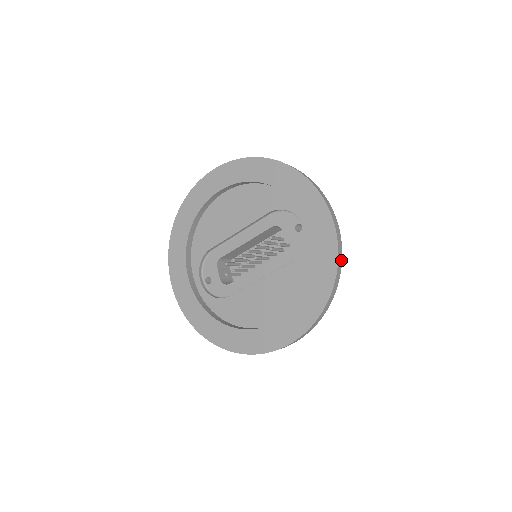
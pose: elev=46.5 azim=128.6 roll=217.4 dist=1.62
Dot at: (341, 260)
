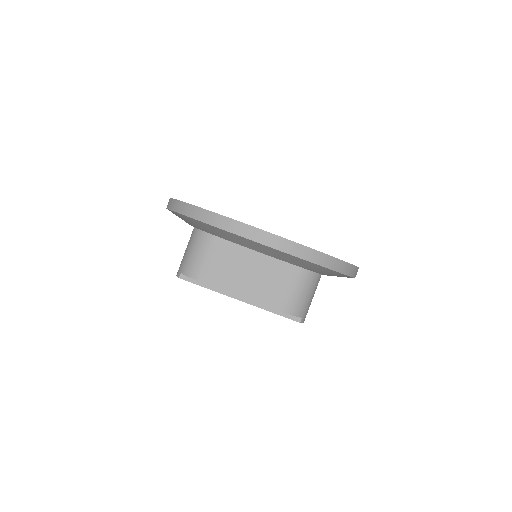
Dot at: (351, 275)
